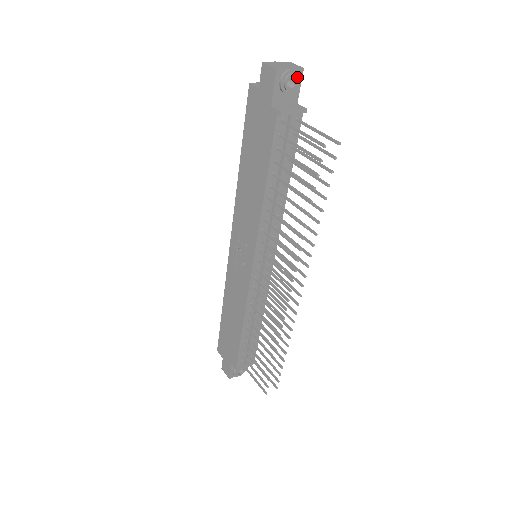
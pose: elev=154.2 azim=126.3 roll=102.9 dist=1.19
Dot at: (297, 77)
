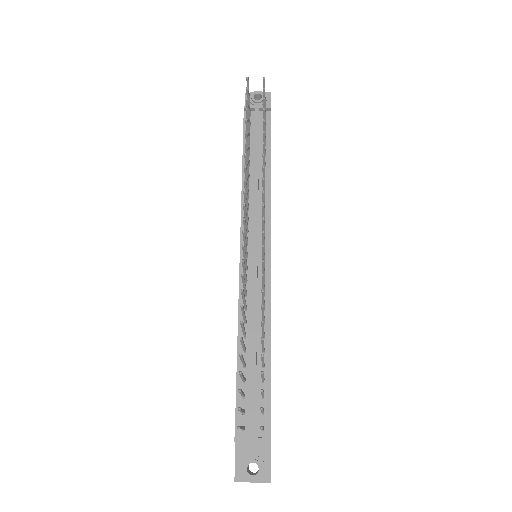
Dot at: occluded
